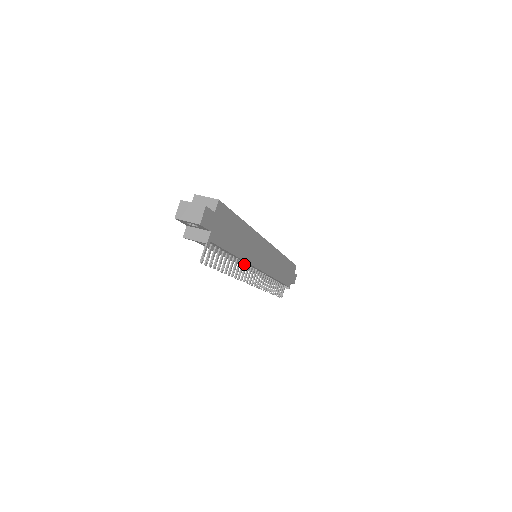
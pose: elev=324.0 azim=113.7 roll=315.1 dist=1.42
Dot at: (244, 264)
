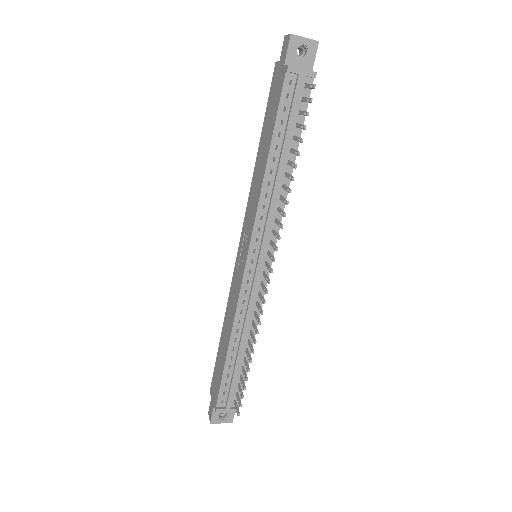
Dot at: (269, 227)
